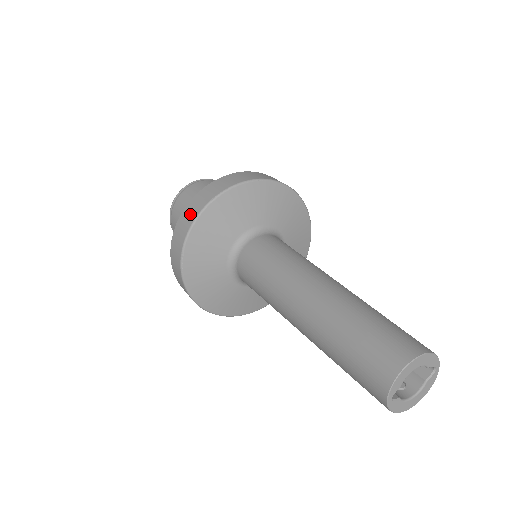
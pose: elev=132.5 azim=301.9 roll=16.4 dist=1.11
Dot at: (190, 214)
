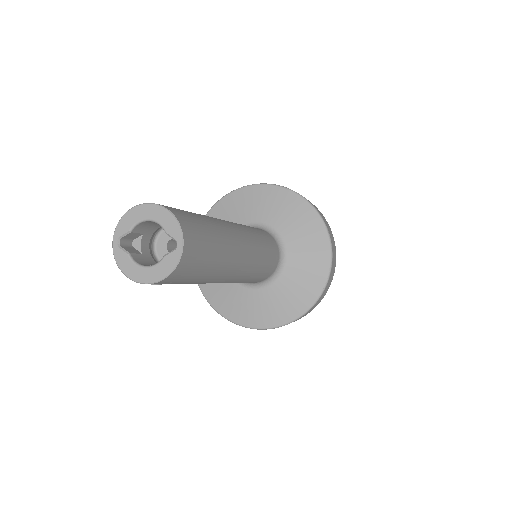
Dot at: occluded
